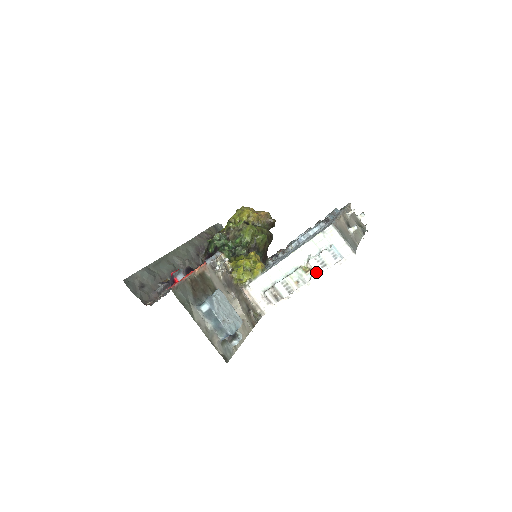
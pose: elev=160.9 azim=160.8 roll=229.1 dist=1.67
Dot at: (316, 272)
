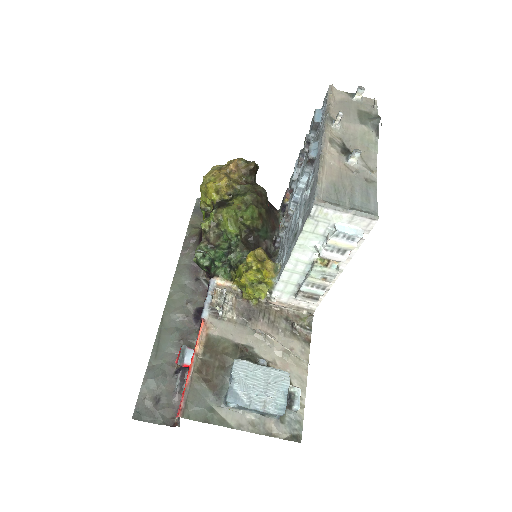
Dot at: (339, 261)
